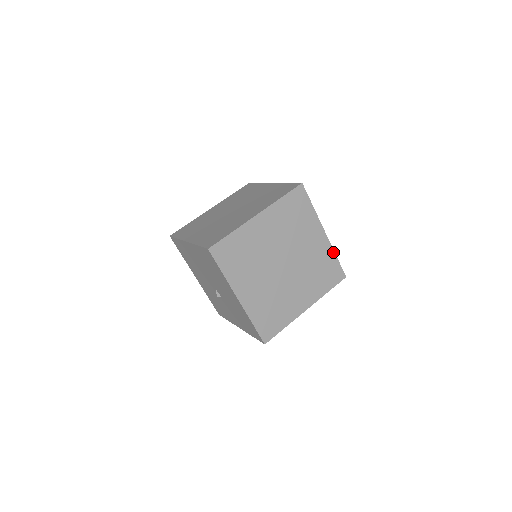
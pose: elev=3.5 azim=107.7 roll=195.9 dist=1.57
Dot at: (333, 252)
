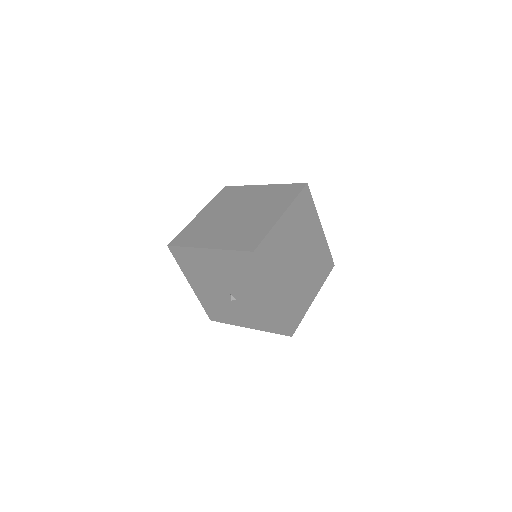
Dot at: (327, 244)
